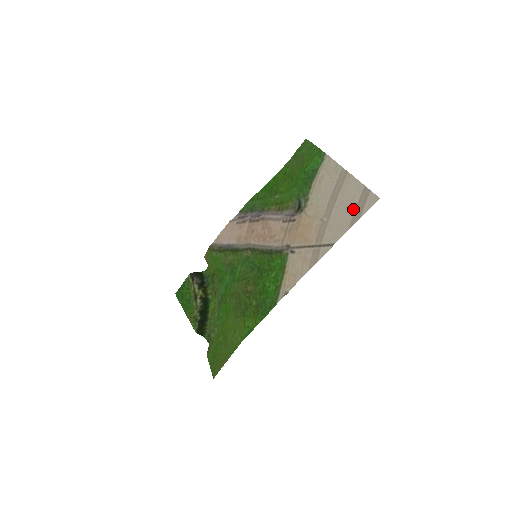
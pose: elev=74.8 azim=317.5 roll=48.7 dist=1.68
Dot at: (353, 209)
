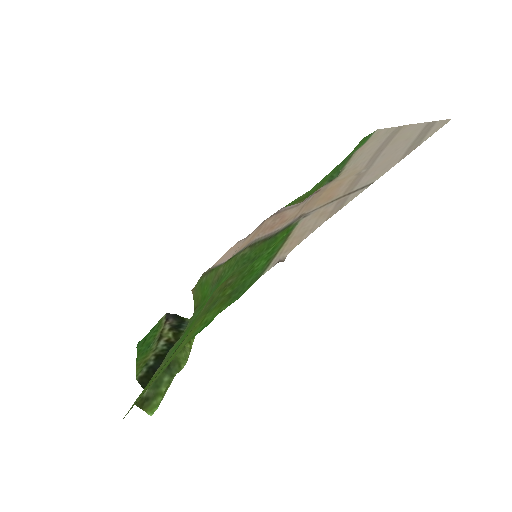
Dot at: (408, 144)
